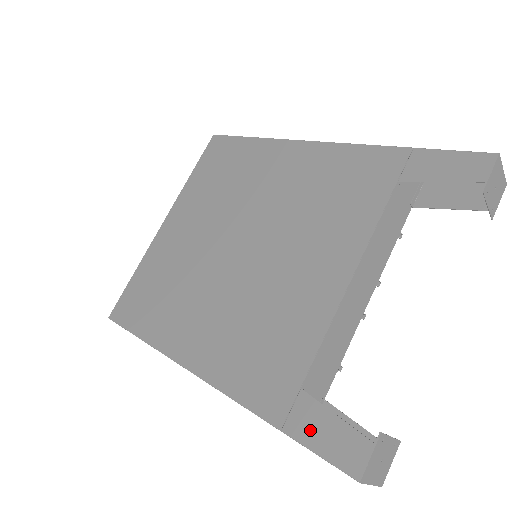
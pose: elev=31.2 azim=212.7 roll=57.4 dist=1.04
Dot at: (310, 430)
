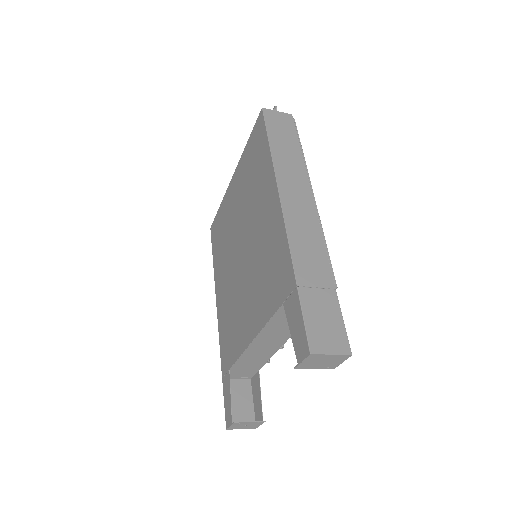
Dot at: (226, 391)
